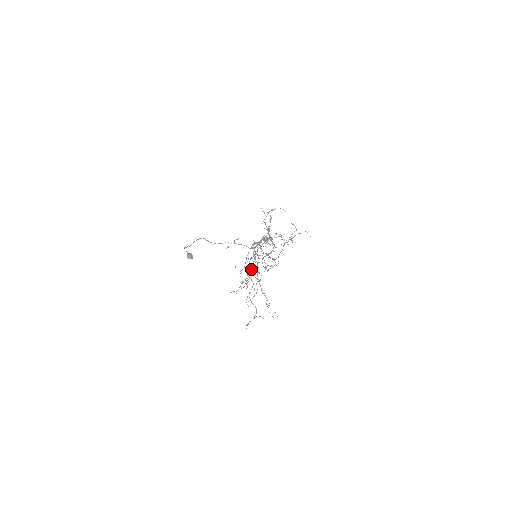
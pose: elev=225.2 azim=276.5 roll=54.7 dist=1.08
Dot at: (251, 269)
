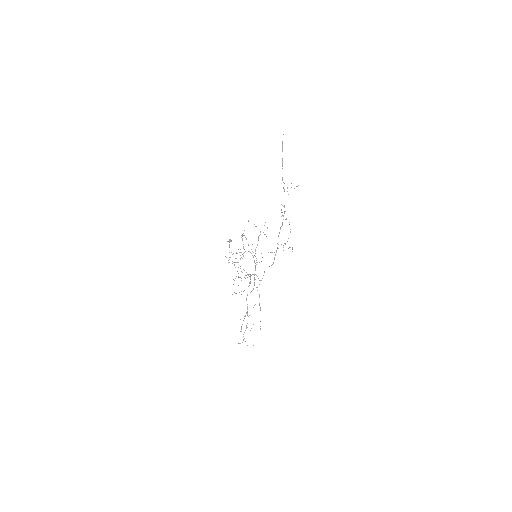
Dot at: occluded
